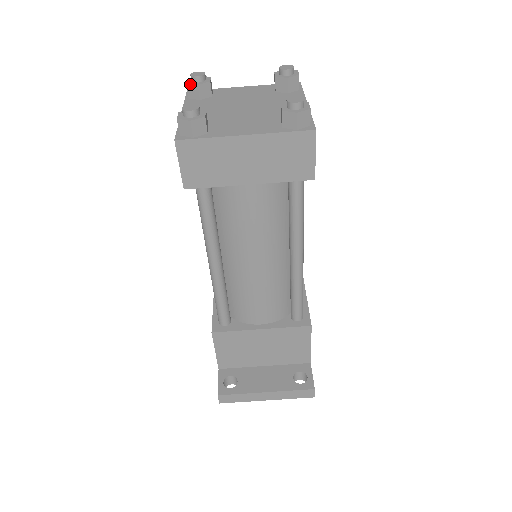
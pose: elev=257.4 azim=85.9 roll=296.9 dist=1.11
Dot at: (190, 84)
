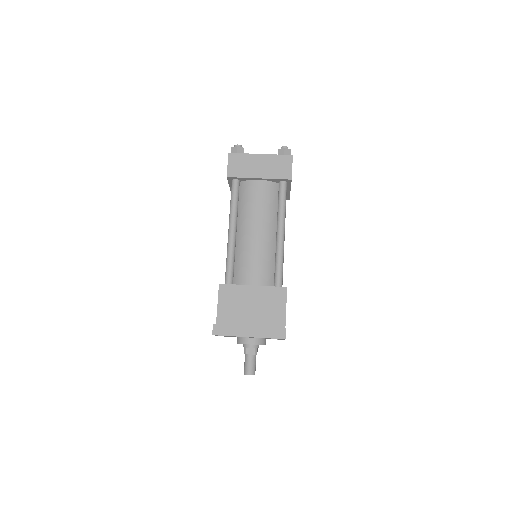
Dot at: occluded
